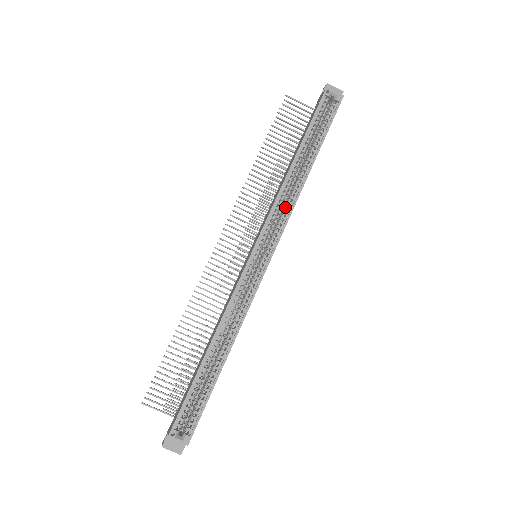
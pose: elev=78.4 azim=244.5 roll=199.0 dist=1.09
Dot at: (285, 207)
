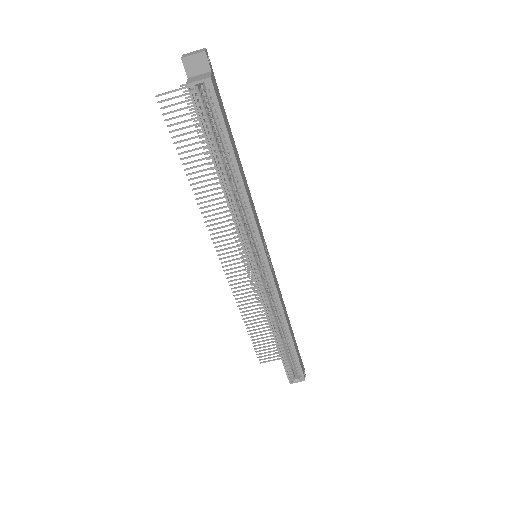
Dot at: (247, 221)
